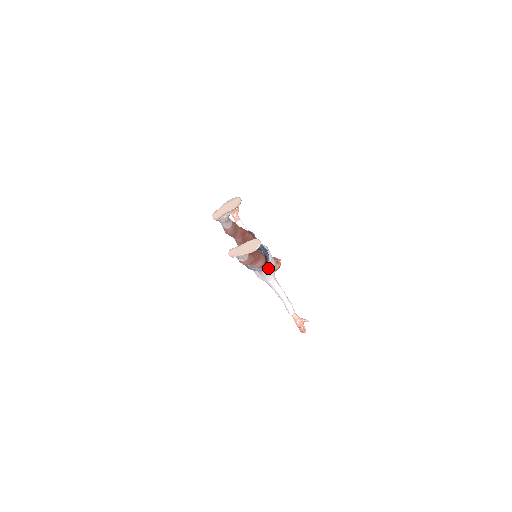
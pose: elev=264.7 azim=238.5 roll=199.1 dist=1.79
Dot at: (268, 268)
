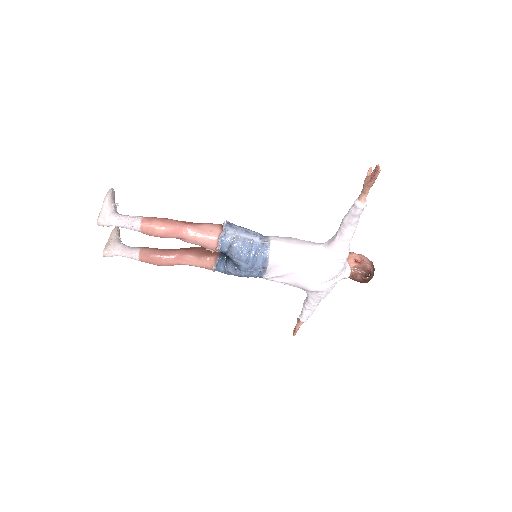
Dot at: (273, 239)
